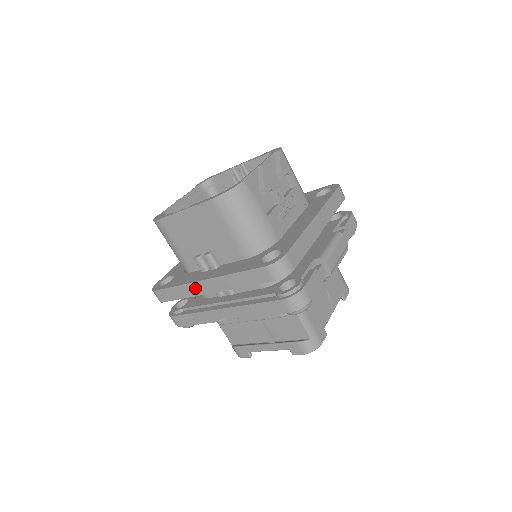
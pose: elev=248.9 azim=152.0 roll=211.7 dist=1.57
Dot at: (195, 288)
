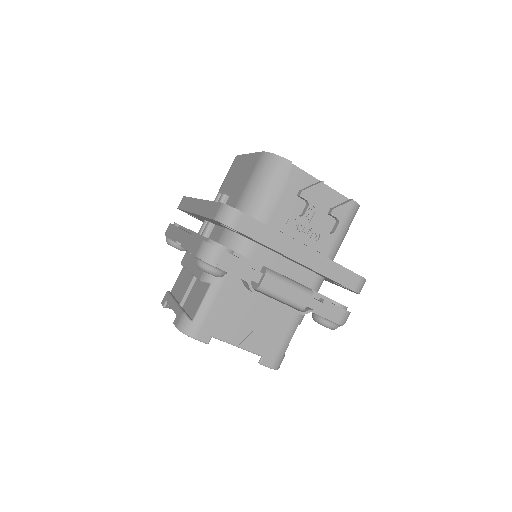
Dot at: (193, 204)
